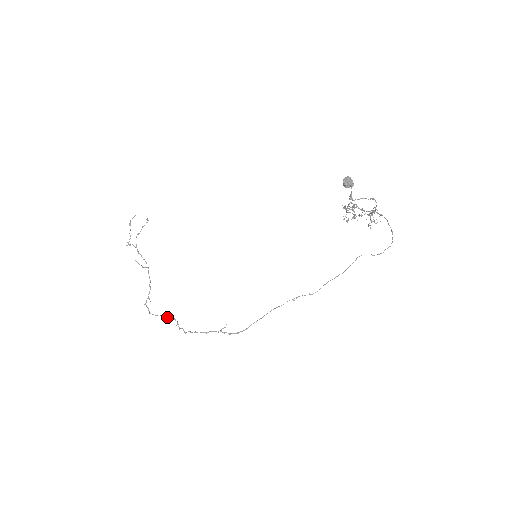
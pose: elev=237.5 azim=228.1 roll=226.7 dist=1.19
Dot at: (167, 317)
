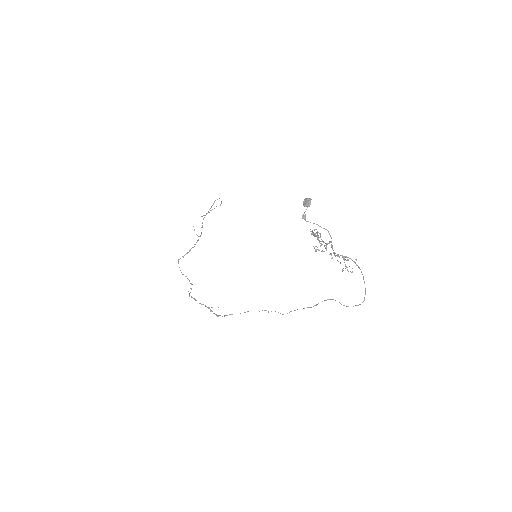
Dot at: (188, 279)
